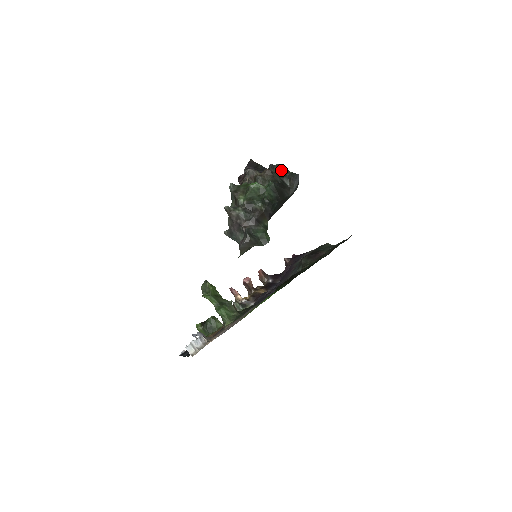
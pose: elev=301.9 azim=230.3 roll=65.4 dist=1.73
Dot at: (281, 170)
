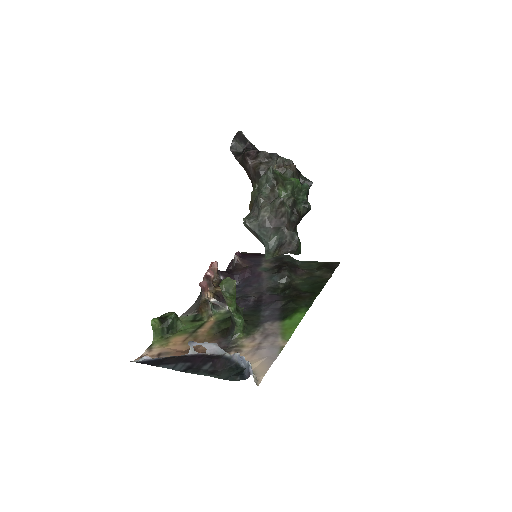
Dot at: occluded
